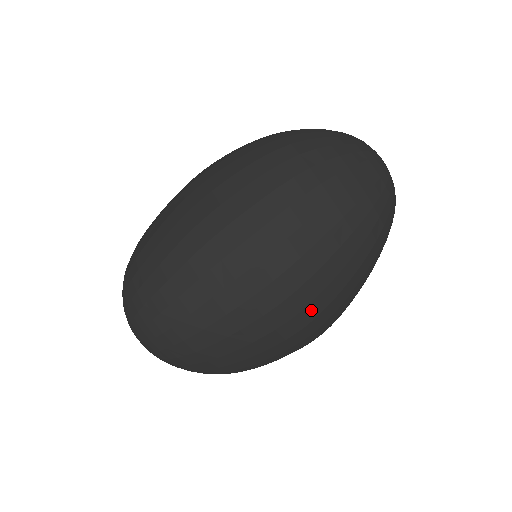
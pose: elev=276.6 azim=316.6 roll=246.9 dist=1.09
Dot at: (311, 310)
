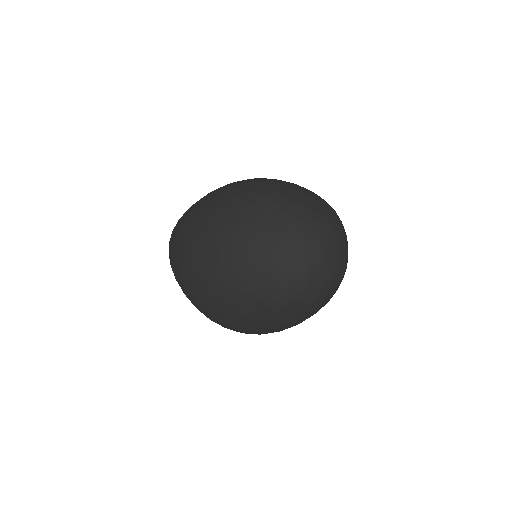
Dot at: (201, 305)
